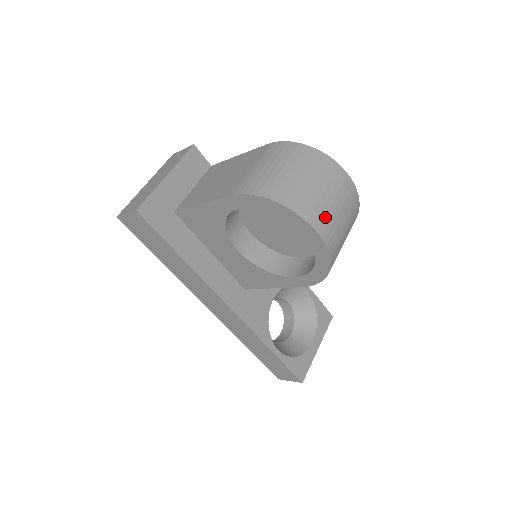
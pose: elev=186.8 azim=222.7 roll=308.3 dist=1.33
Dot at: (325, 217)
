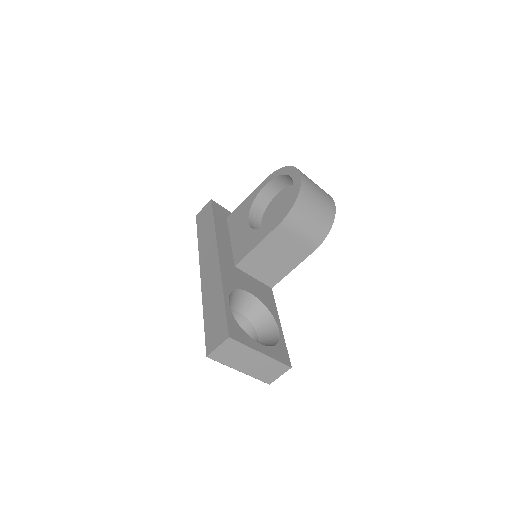
Dot at: (307, 178)
